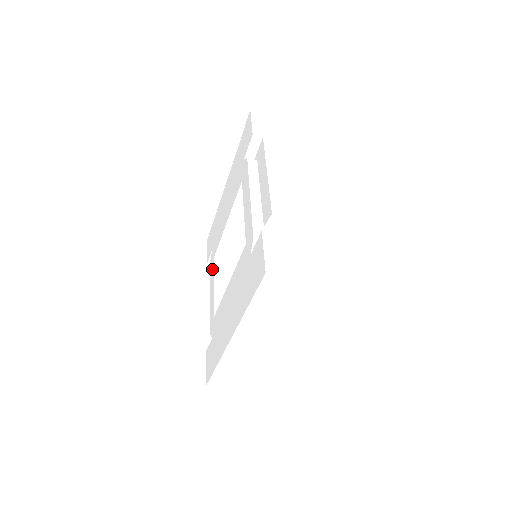
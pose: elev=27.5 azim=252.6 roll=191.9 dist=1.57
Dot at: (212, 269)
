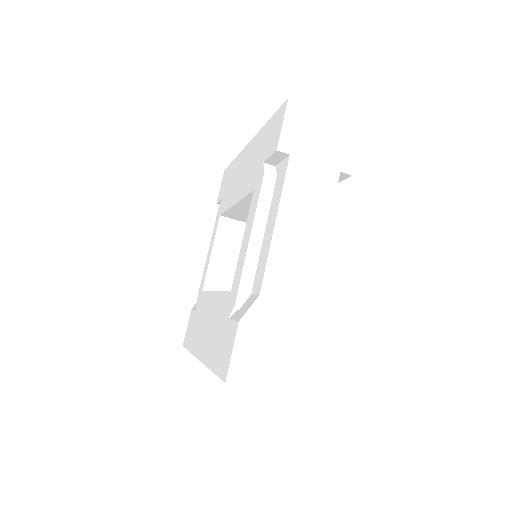
Dot at: (215, 227)
